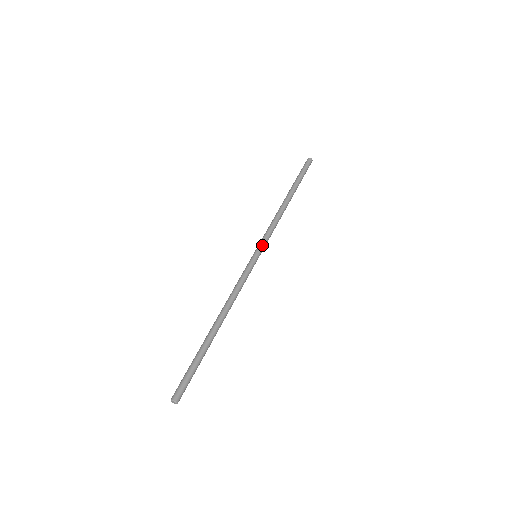
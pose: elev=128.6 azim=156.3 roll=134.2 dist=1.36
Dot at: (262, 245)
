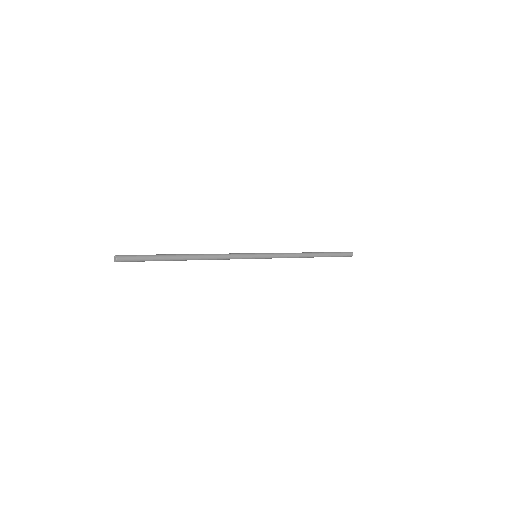
Dot at: (266, 253)
